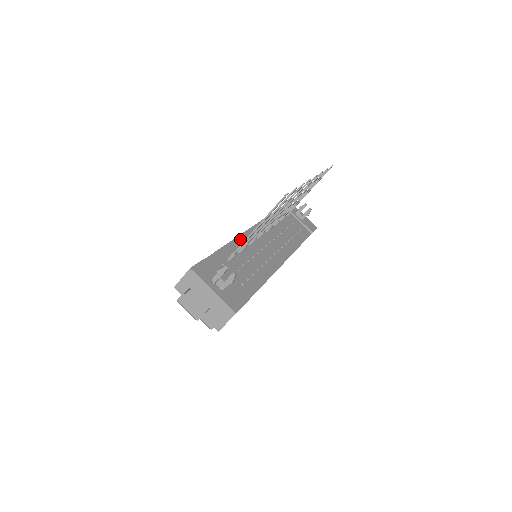
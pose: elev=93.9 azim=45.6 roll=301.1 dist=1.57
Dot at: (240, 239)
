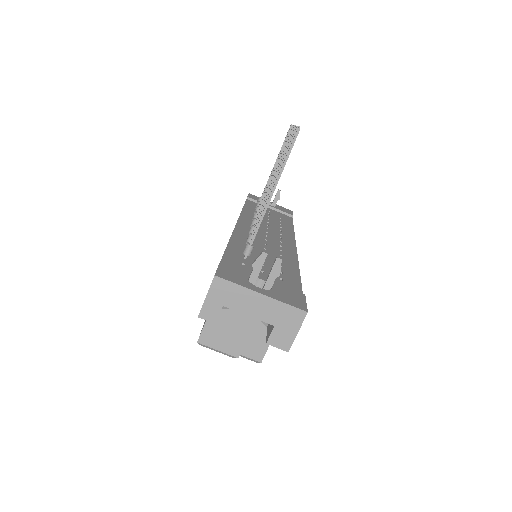
Dot at: (237, 235)
